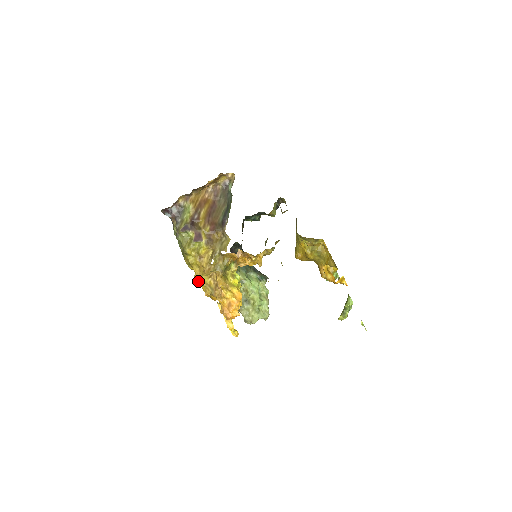
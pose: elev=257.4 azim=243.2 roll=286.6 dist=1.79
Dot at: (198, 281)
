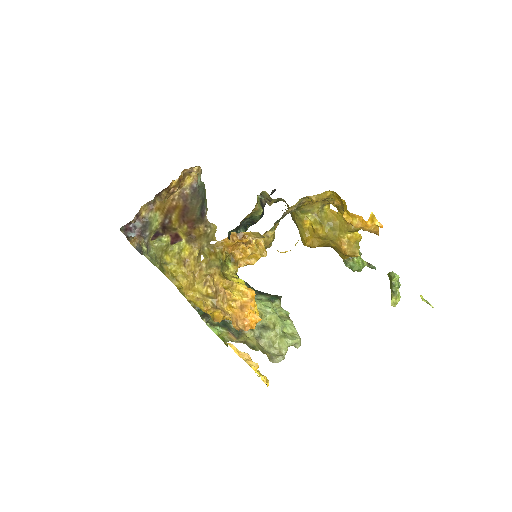
Dot at: (190, 294)
